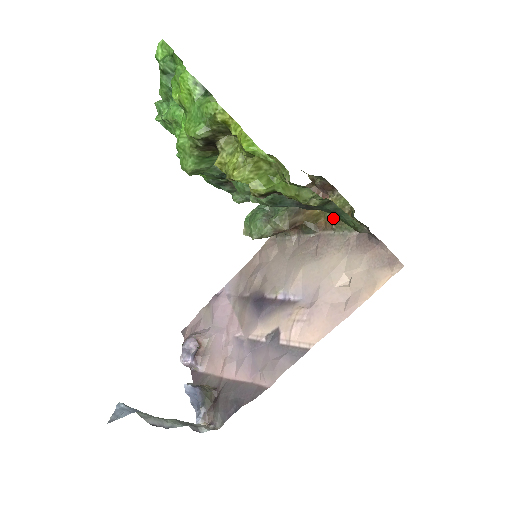
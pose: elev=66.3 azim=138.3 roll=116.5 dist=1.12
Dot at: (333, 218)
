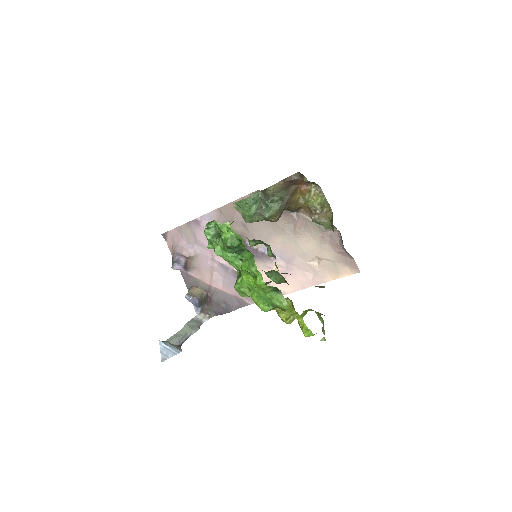
Dot at: (313, 211)
